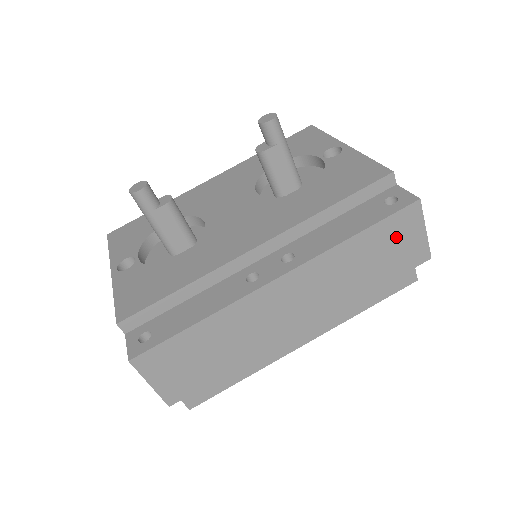
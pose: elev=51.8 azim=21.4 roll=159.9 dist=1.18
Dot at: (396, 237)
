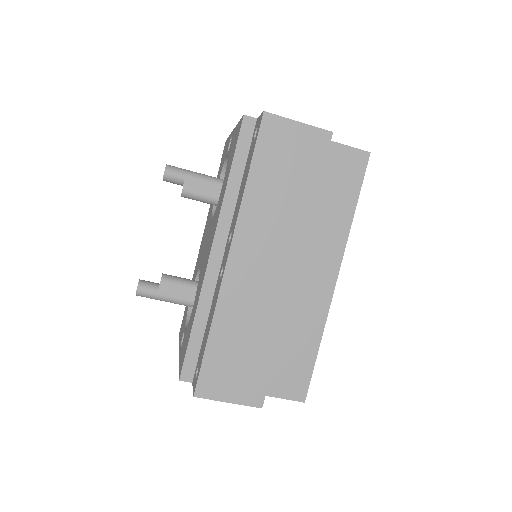
Dot at: (281, 149)
